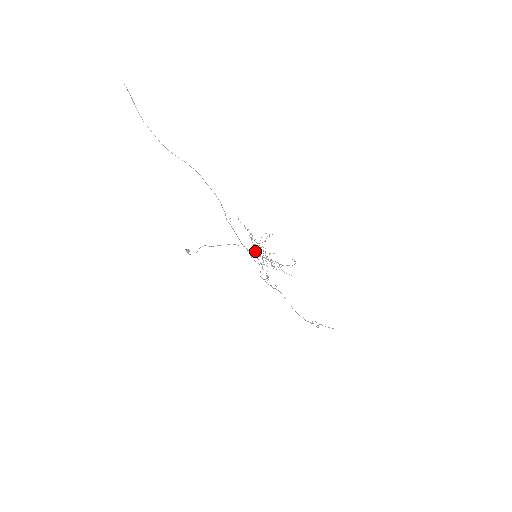
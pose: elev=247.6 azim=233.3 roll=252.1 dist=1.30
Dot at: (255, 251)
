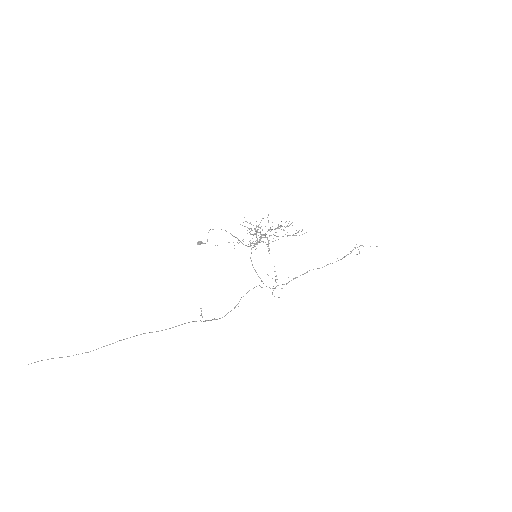
Dot at: occluded
